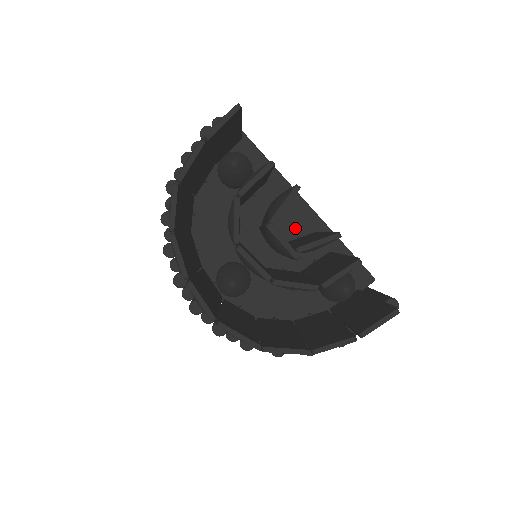
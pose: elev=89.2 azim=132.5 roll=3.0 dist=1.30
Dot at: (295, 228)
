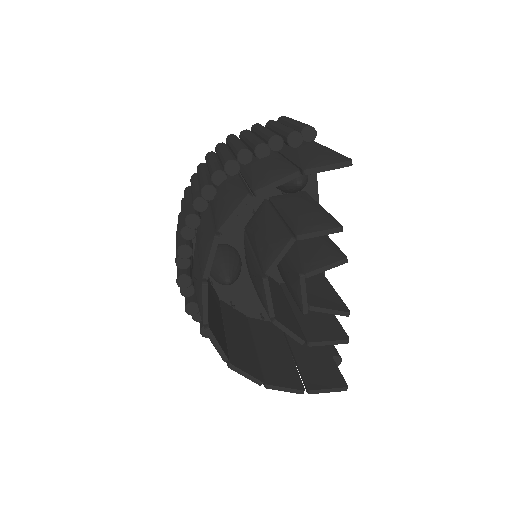
Dot at: occluded
